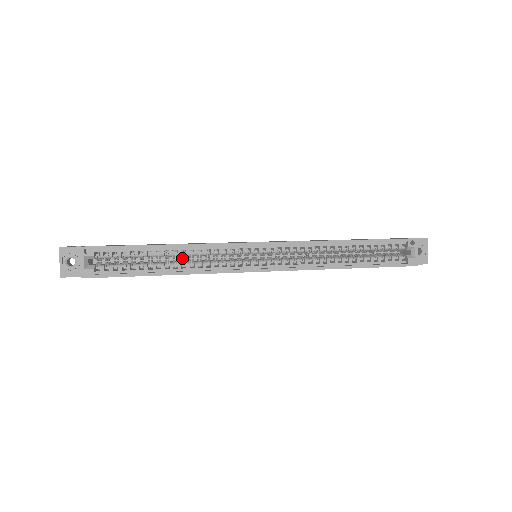
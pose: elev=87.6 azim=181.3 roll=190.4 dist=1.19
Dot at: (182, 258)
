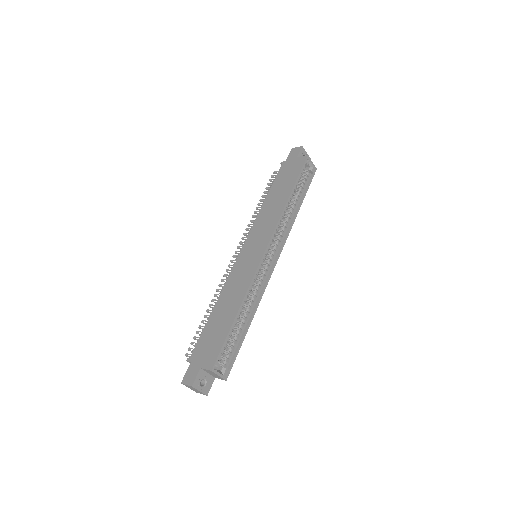
Dot at: occluded
